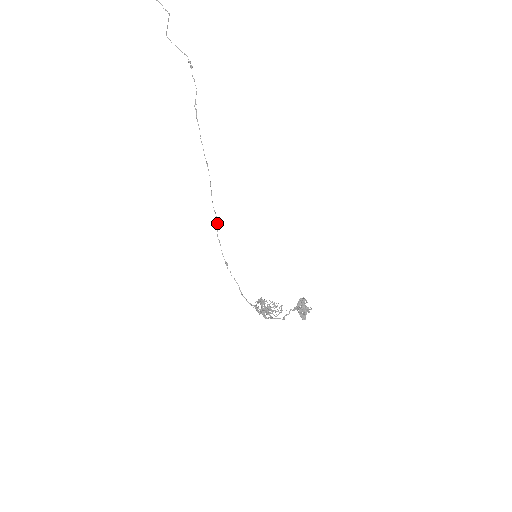
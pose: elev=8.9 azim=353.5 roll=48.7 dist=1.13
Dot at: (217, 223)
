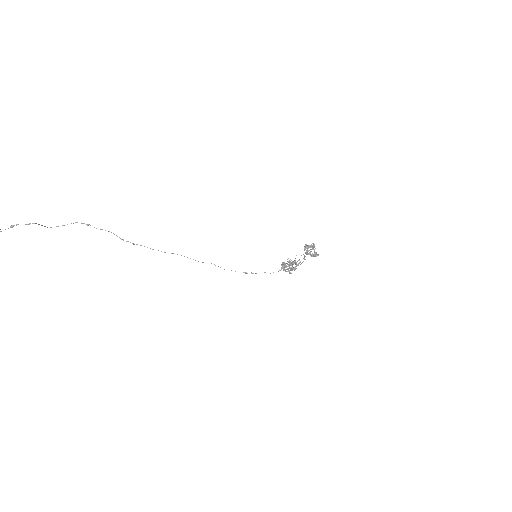
Dot at: occluded
